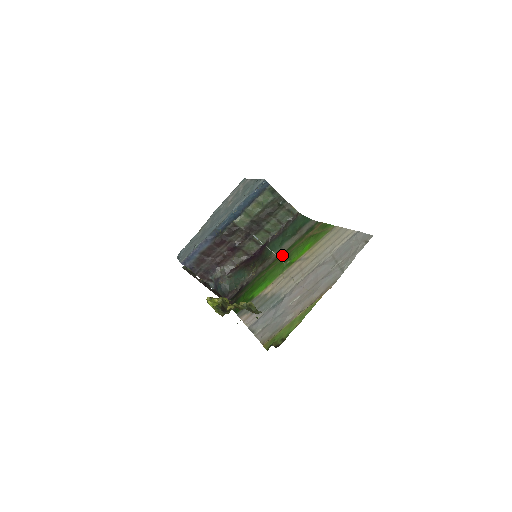
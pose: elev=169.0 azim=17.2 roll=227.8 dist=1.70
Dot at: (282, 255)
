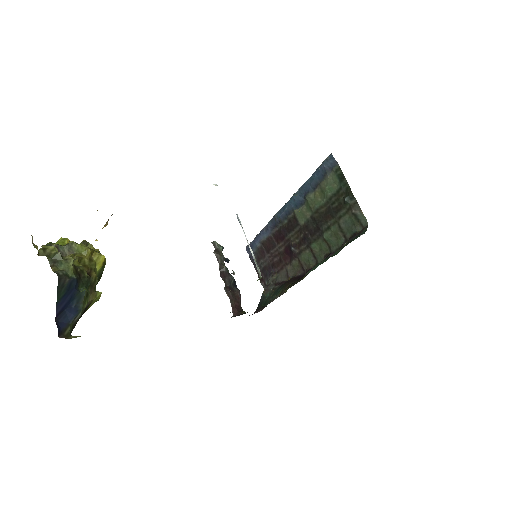
Dot at: occluded
